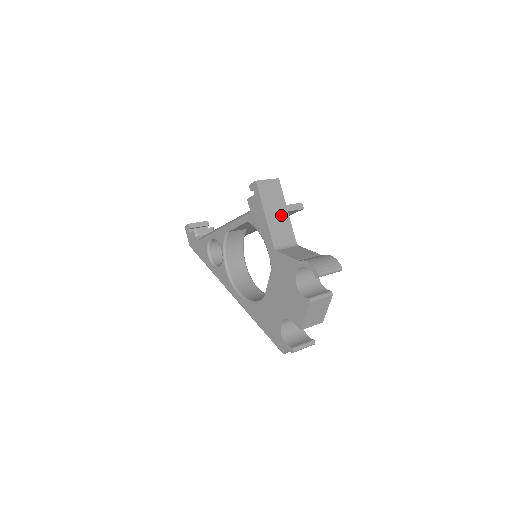
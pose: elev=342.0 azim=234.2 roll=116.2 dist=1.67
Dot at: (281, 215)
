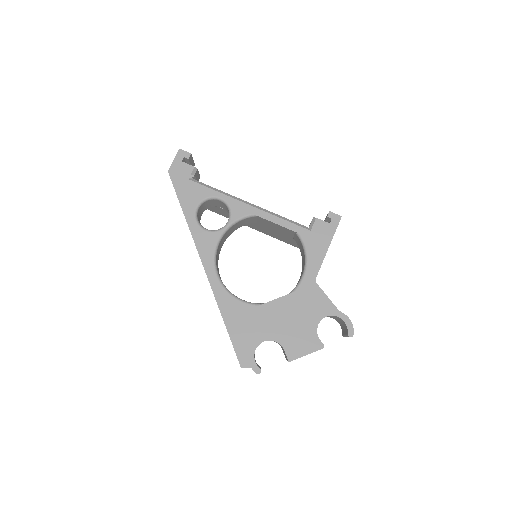
Dot at: occluded
